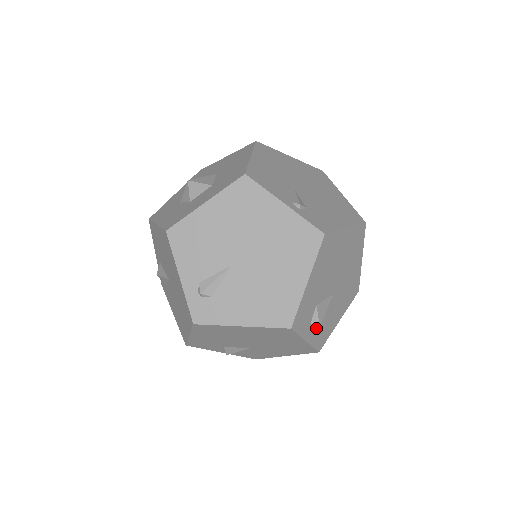
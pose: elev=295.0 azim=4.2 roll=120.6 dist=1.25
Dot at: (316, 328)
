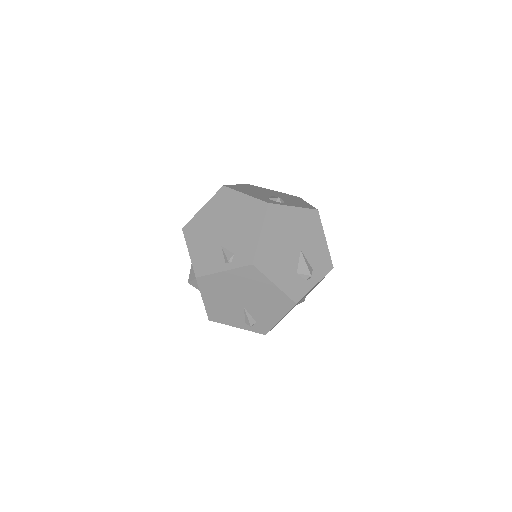
Dot at: (313, 272)
